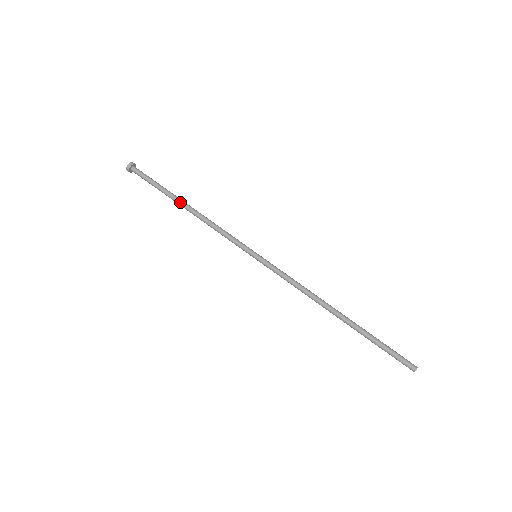
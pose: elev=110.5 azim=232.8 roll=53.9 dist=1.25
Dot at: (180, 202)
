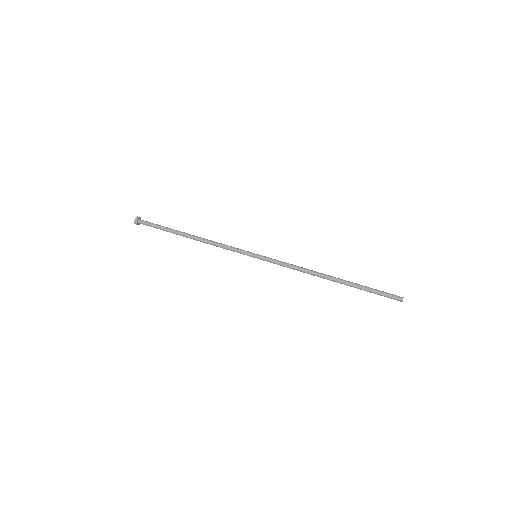
Dot at: (186, 233)
